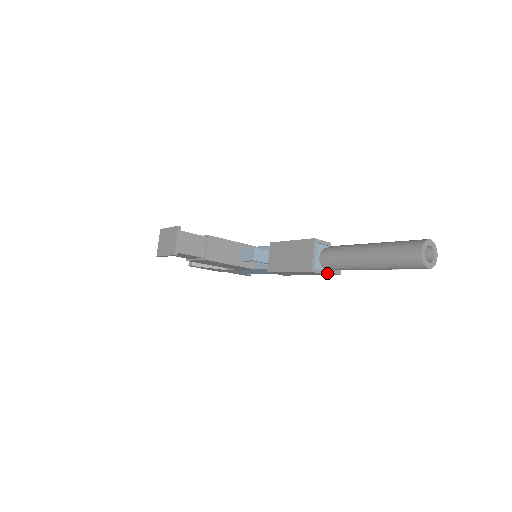
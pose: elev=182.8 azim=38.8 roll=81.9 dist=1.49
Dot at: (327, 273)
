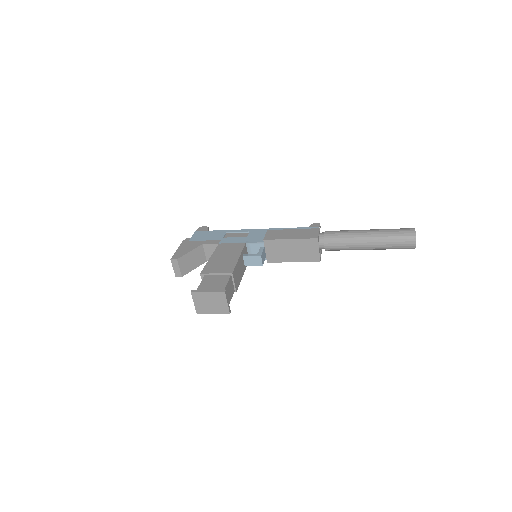
Dot at: (321, 251)
